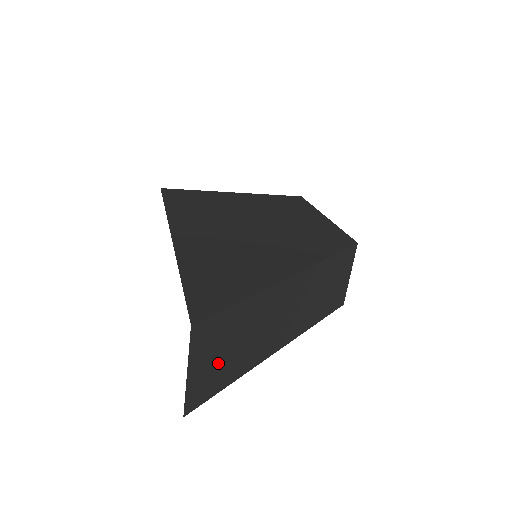
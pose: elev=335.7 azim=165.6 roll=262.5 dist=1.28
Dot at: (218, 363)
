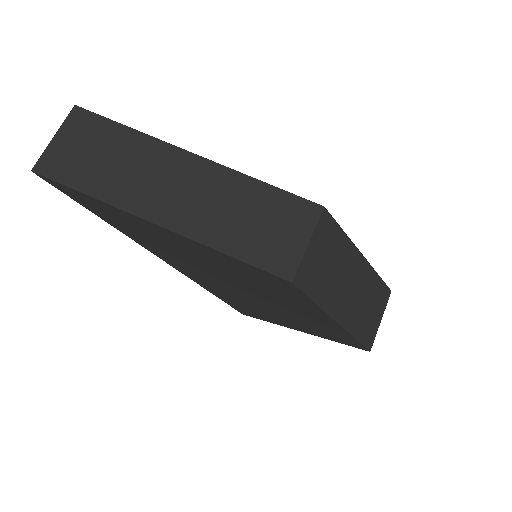
Dot at: (81, 158)
